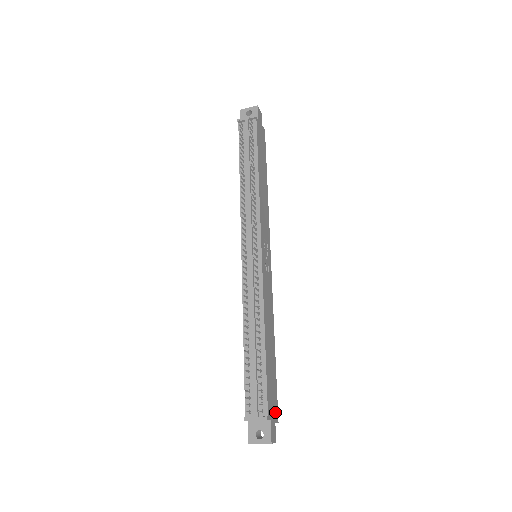
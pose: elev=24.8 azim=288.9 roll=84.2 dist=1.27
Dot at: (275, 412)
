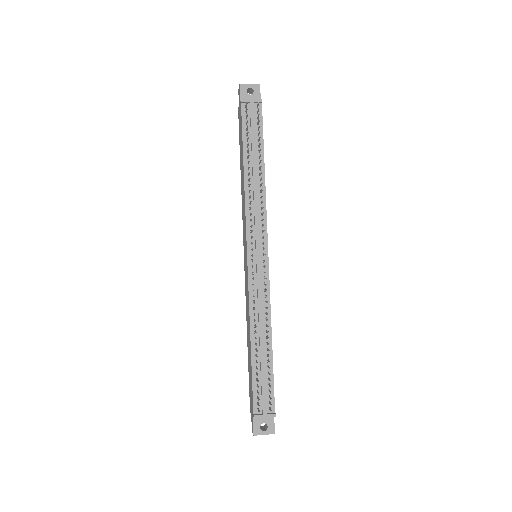
Dot at: occluded
